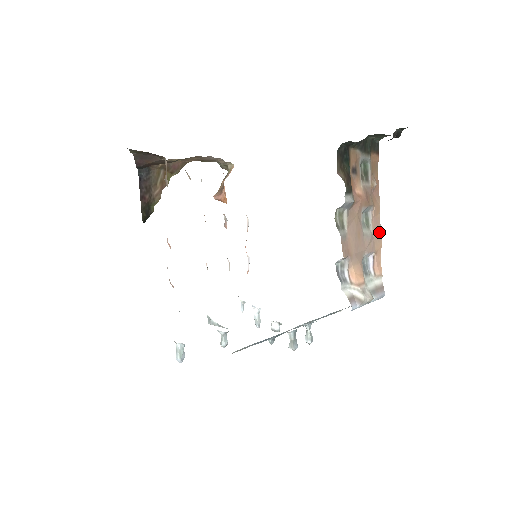
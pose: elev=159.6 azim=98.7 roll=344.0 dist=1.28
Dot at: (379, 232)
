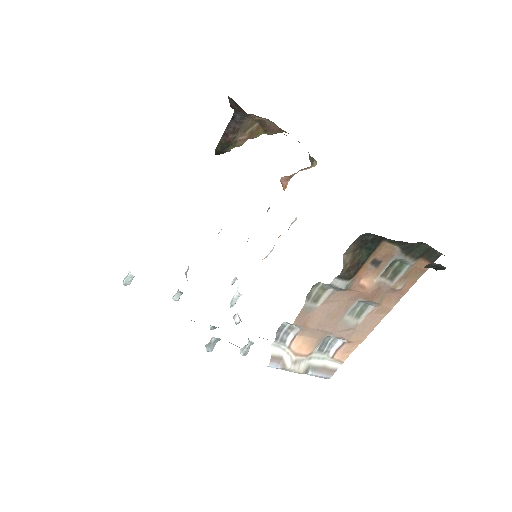
Dot at: (370, 328)
